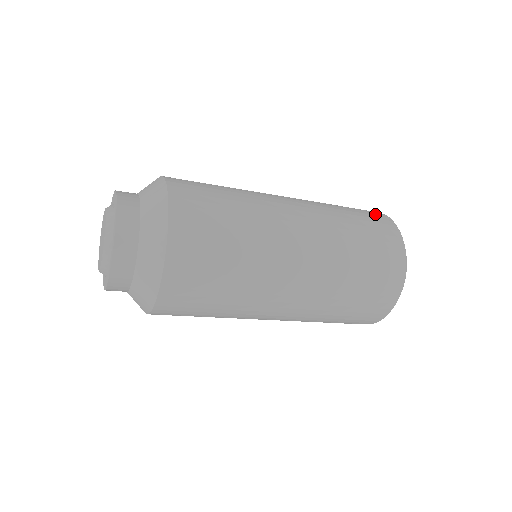
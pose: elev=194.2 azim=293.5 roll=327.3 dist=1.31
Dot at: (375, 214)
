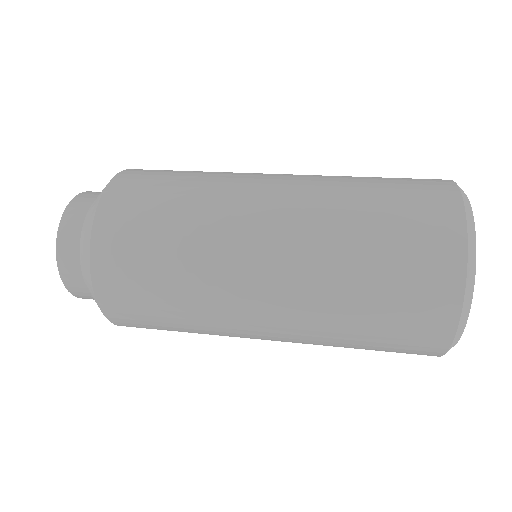
Dot at: (433, 298)
